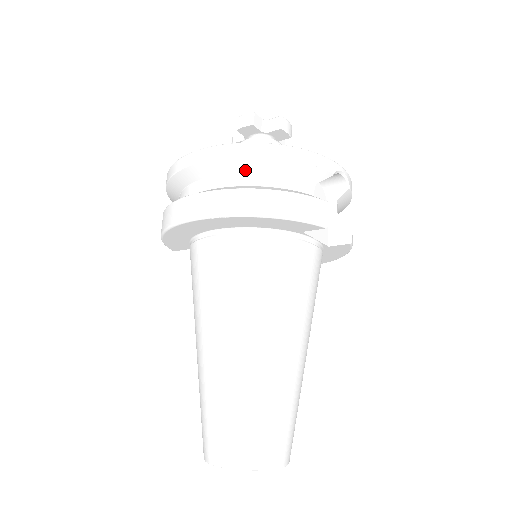
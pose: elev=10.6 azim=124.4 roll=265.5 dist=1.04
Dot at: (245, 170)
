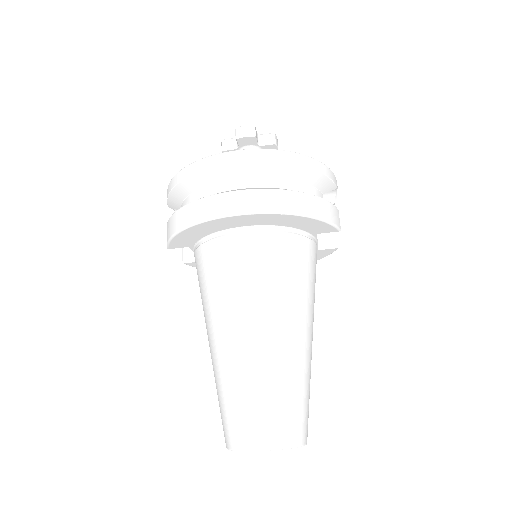
Dot at: (279, 174)
